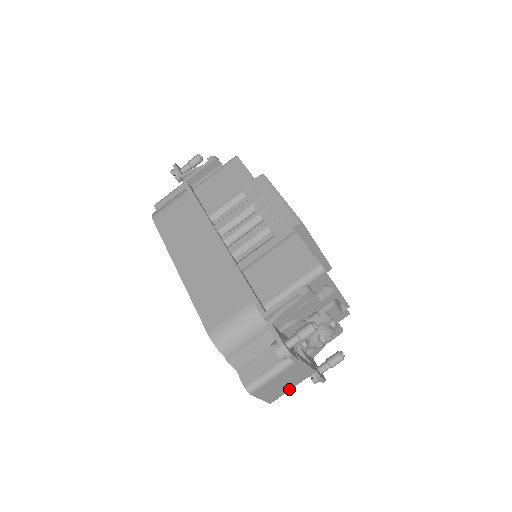
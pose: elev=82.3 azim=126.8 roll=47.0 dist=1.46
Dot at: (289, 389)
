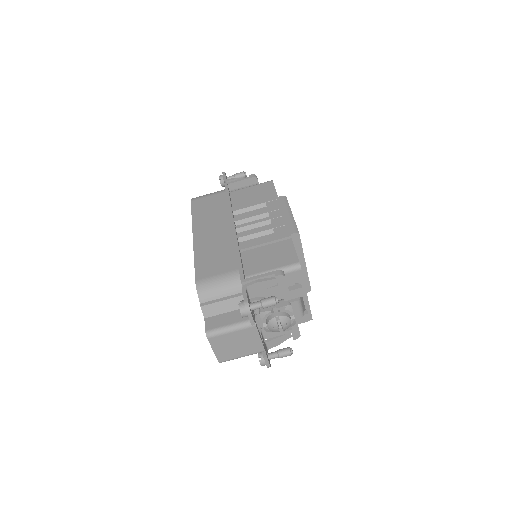
Dot at: (238, 356)
